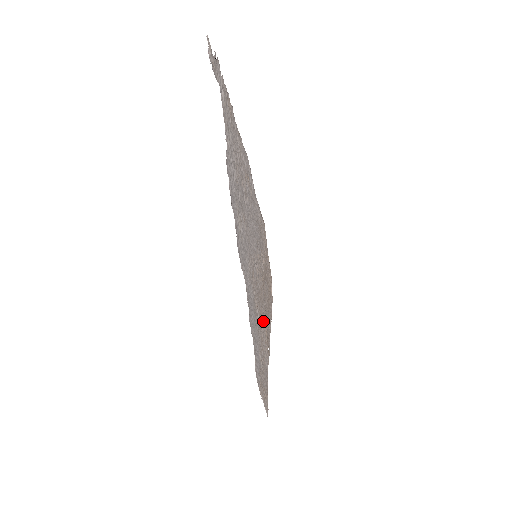
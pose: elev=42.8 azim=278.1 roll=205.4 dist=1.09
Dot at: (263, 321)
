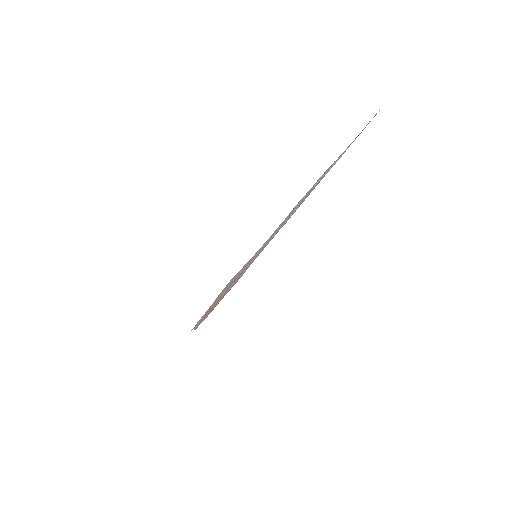
Dot at: occluded
